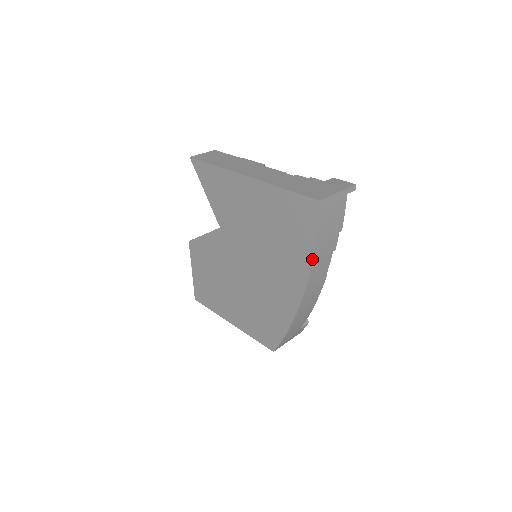
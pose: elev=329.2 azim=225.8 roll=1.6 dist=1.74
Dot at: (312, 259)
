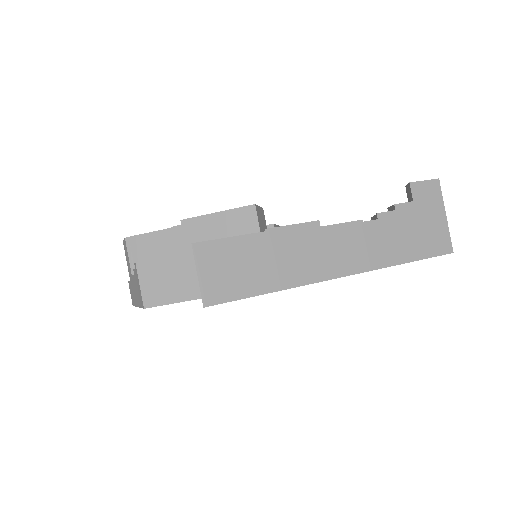
Dot at: occluded
